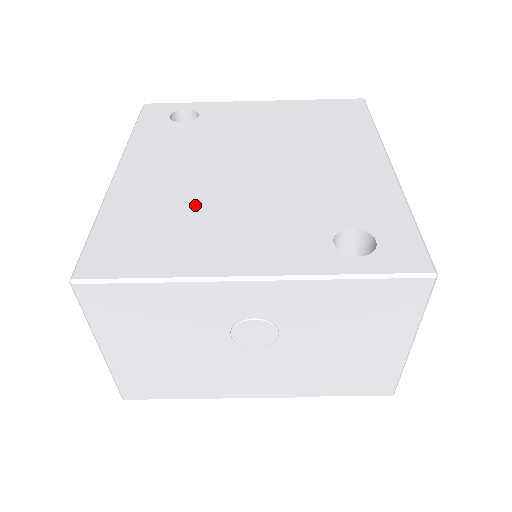
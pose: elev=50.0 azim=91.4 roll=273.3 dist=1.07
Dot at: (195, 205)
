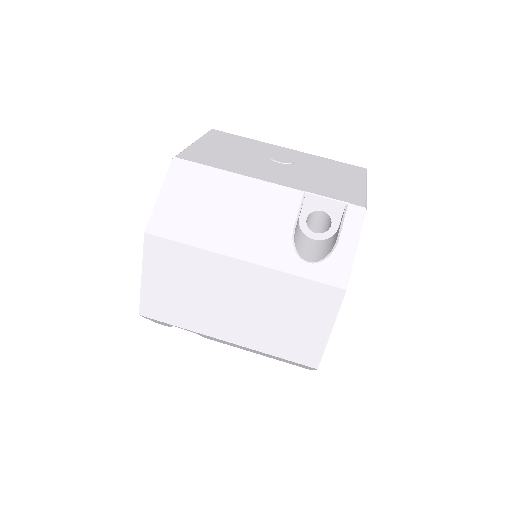
Dot at: occluded
